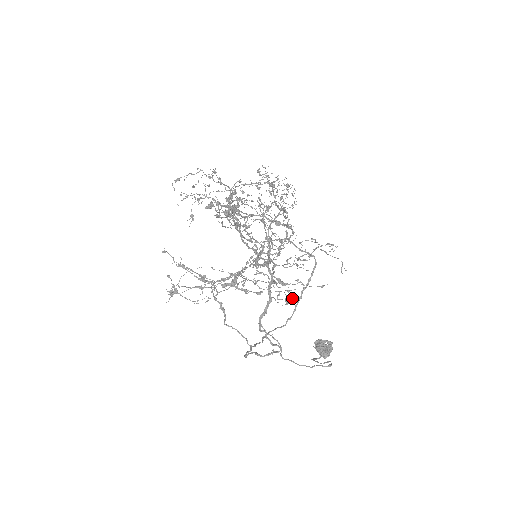
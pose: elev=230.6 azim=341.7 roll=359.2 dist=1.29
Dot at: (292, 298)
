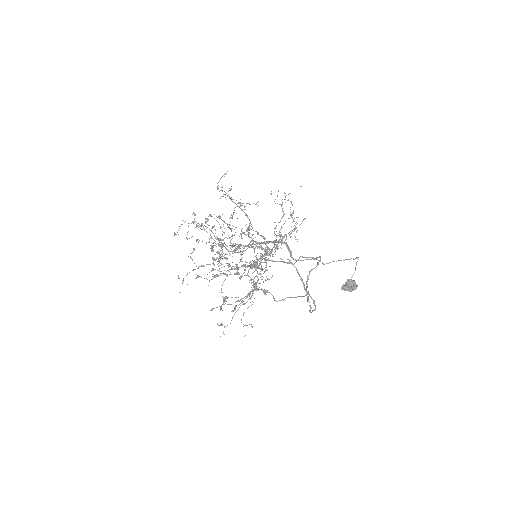
Dot at: occluded
